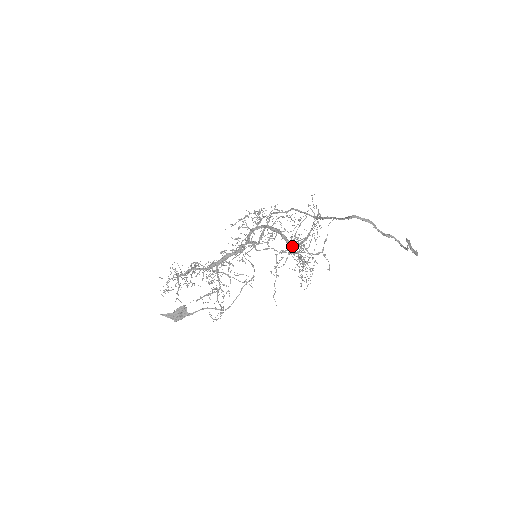
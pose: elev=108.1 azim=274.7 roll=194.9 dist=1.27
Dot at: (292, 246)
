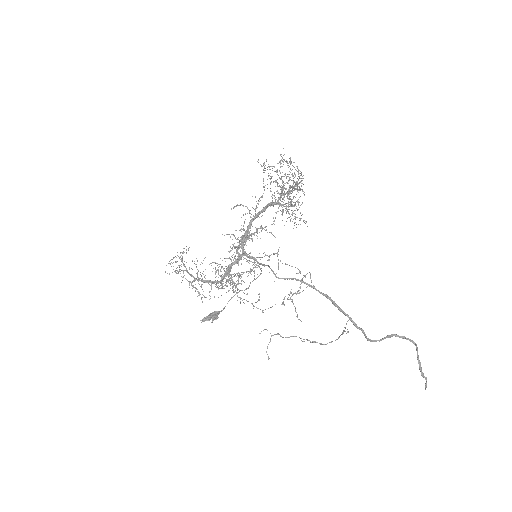
Dot at: (278, 204)
